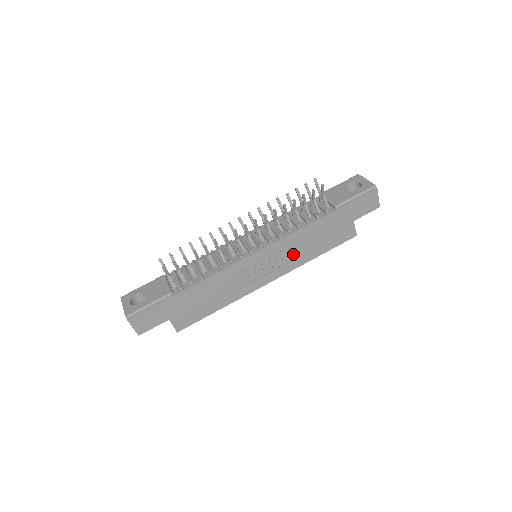
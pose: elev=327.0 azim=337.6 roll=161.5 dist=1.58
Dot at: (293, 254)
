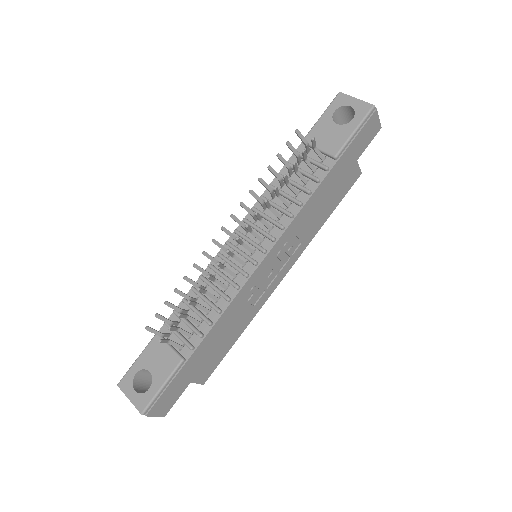
Dot at: (301, 236)
